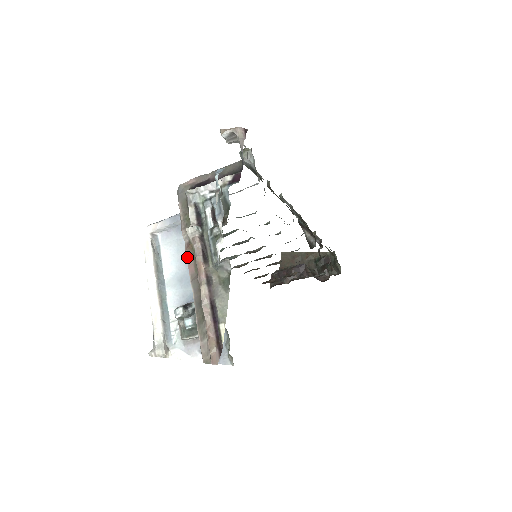
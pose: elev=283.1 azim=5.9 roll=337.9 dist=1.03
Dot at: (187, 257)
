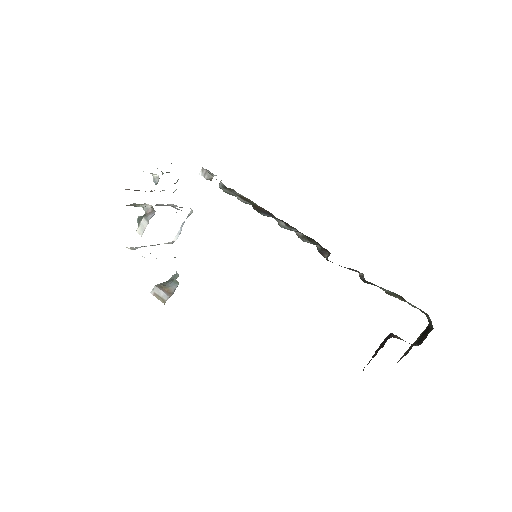
Dot at: occluded
